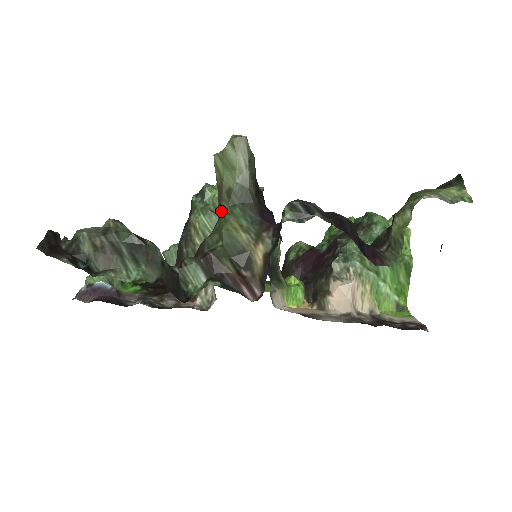
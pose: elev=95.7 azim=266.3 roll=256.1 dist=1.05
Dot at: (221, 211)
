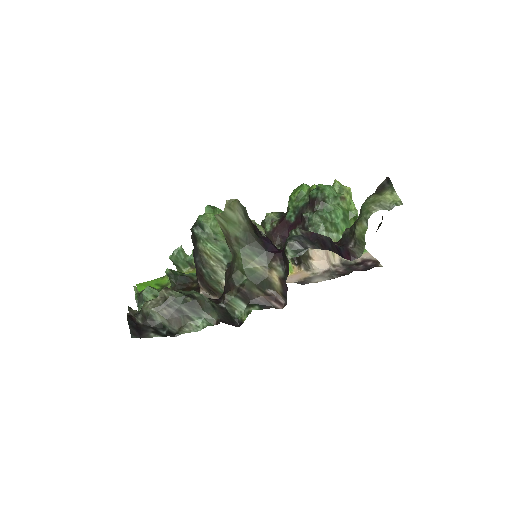
Dot at: (235, 253)
